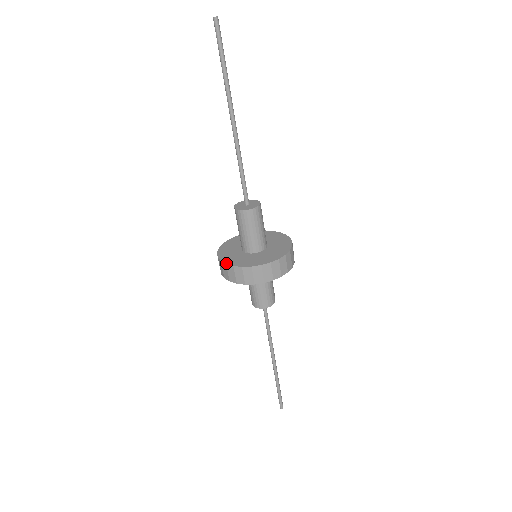
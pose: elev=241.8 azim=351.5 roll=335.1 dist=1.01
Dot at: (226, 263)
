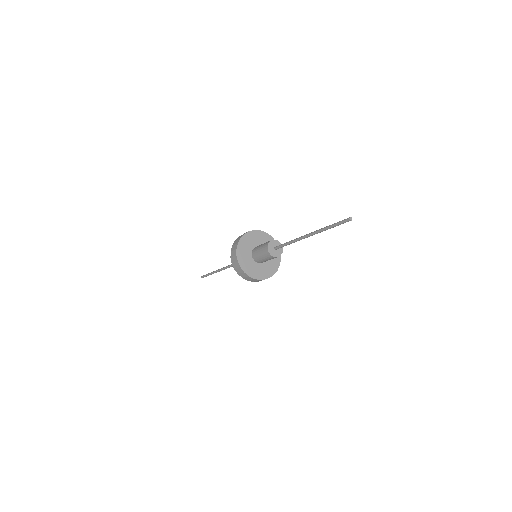
Dot at: (249, 275)
